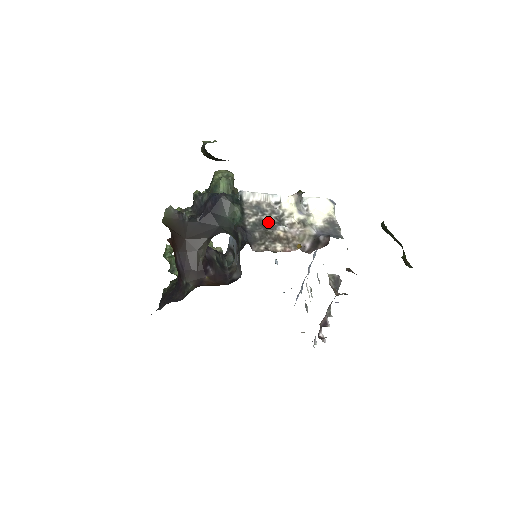
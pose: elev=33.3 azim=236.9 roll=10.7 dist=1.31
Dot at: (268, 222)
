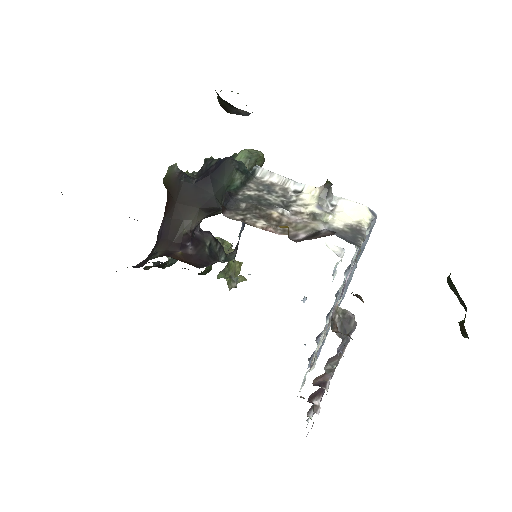
Dot at: (268, 201)
